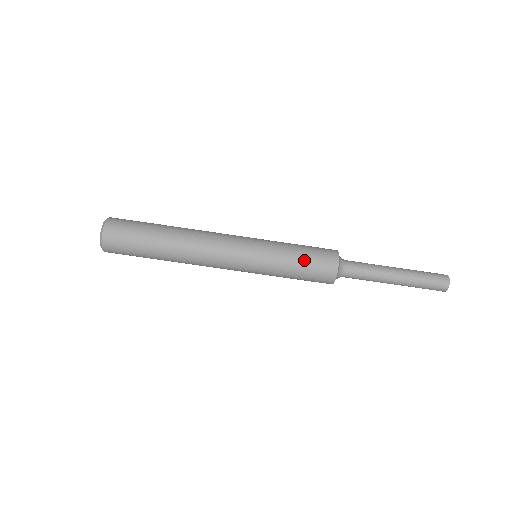
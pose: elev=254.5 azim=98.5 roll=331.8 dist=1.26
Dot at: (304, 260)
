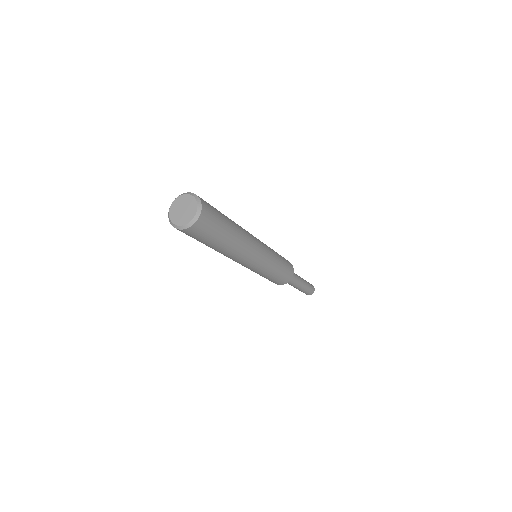
Dot at: (280, 275)
